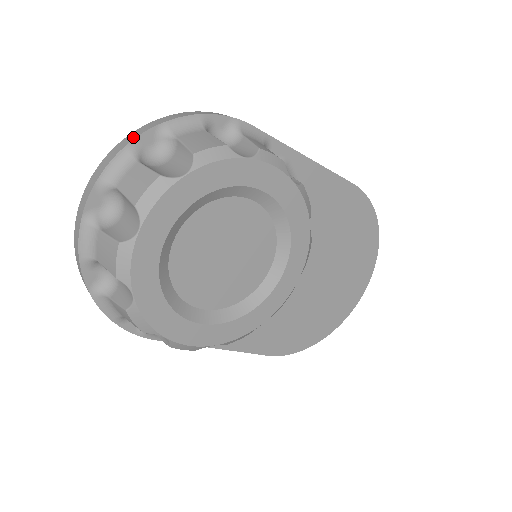
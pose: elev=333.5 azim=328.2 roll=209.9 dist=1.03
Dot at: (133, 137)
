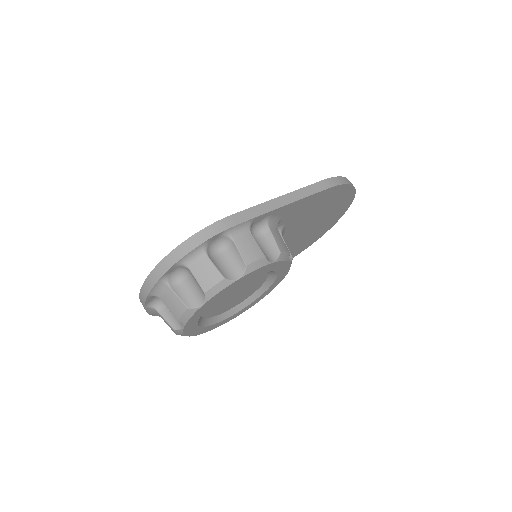
Dot at: (161, 273)
